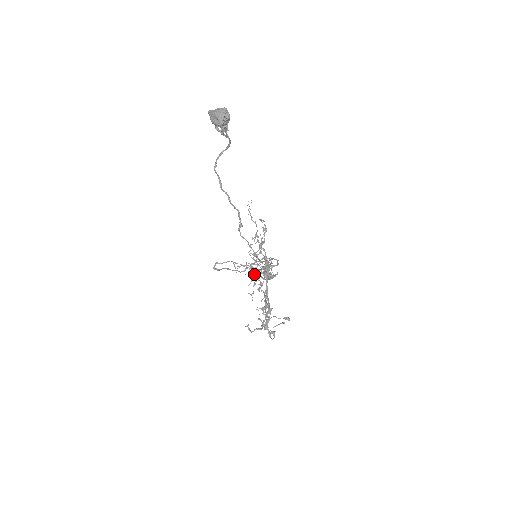
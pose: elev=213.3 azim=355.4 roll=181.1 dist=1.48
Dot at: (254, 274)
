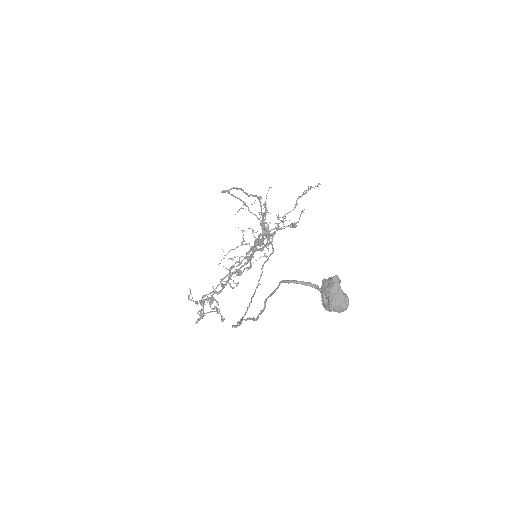
Dot at: occluded
